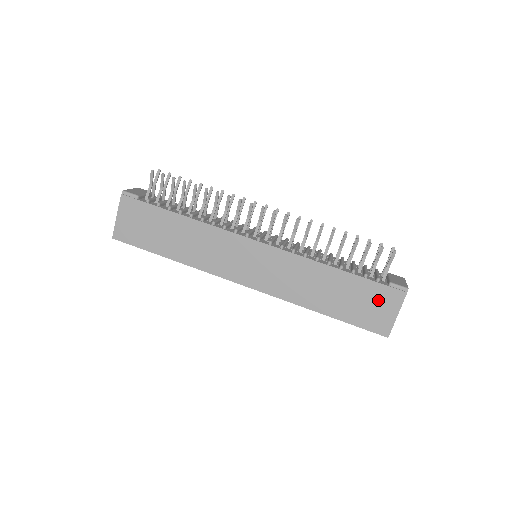
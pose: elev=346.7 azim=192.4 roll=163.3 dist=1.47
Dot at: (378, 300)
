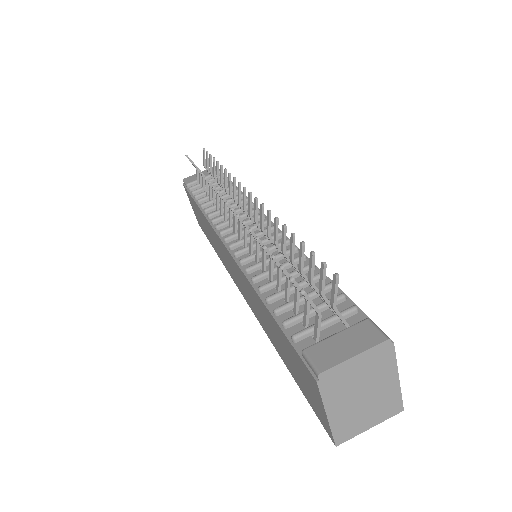
Dot at: (303, 374)
